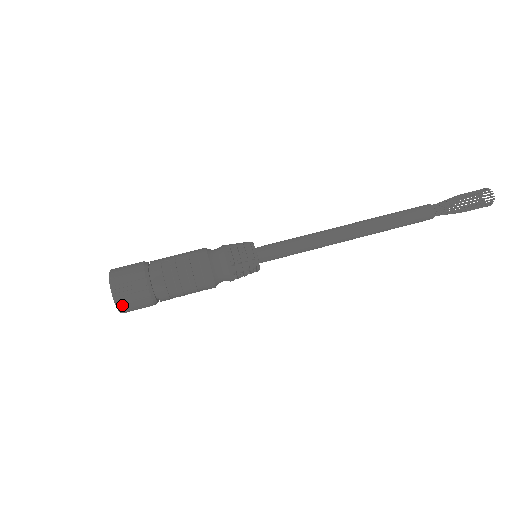
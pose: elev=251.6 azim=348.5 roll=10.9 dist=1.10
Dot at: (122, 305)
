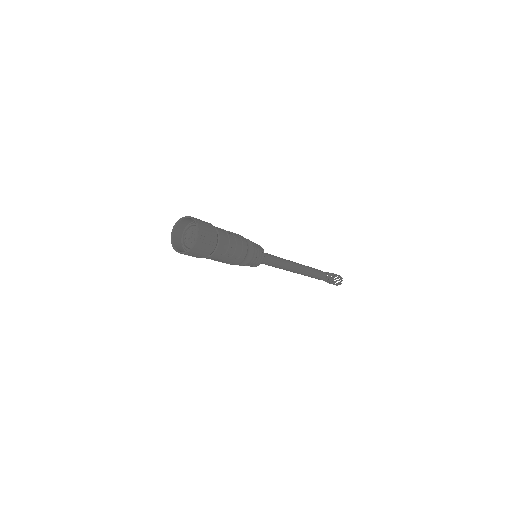
Dot at: (201, 231)
